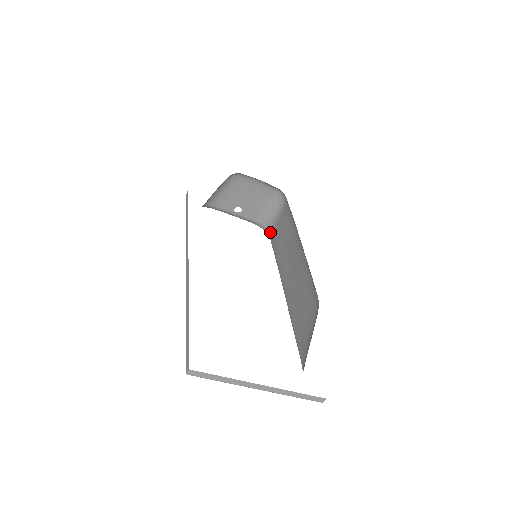
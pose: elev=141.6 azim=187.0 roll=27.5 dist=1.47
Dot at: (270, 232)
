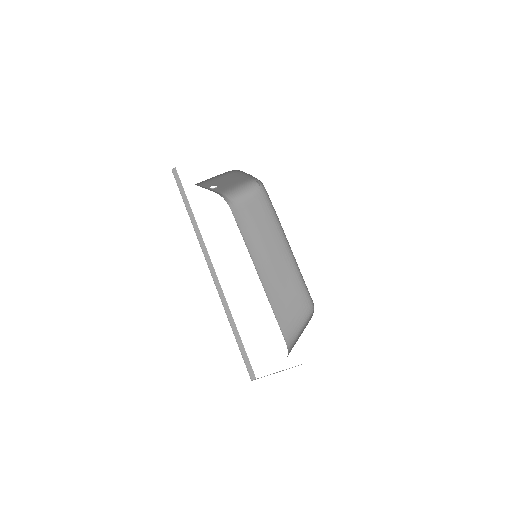
Dot at: (233, 205)
